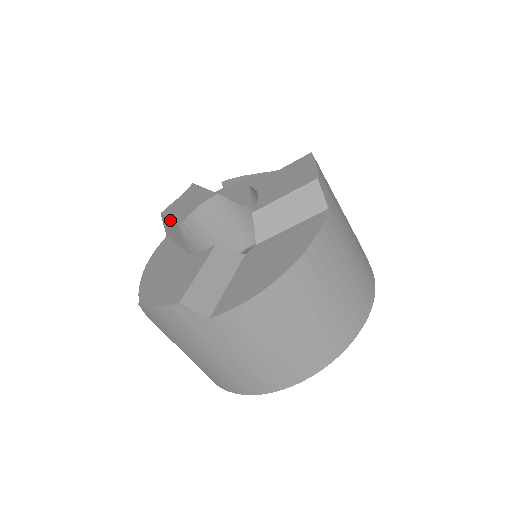
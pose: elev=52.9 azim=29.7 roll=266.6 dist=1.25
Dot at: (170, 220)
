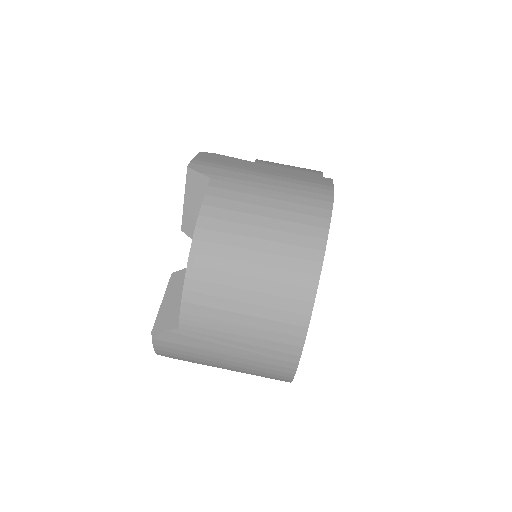
Dot at: occluded
